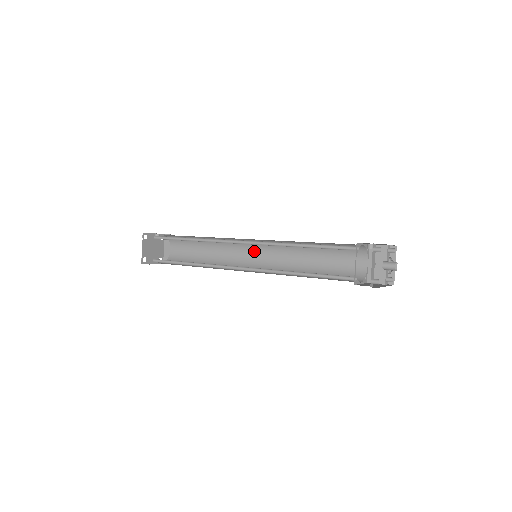
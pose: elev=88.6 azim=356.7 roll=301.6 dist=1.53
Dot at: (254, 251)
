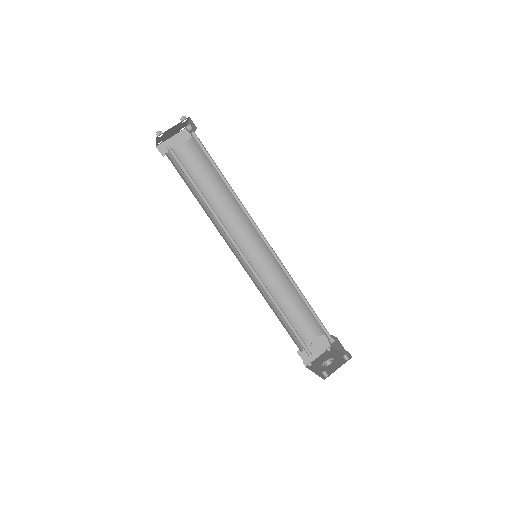
Dot at: (249, 243)
